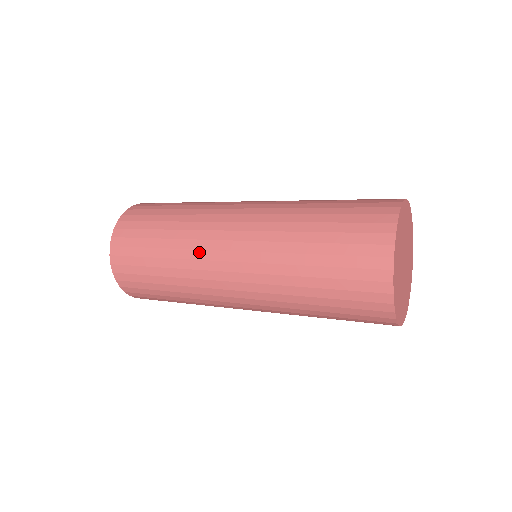
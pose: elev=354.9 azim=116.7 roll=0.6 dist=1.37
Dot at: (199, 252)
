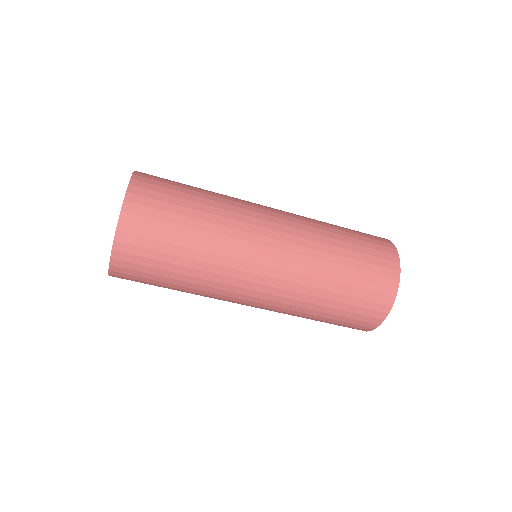
Dot at: (239, 242)
